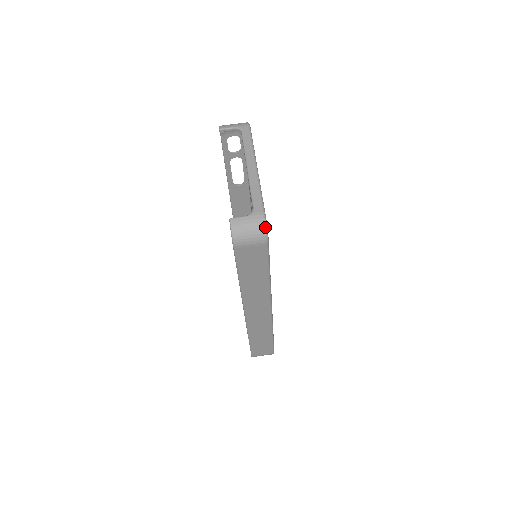
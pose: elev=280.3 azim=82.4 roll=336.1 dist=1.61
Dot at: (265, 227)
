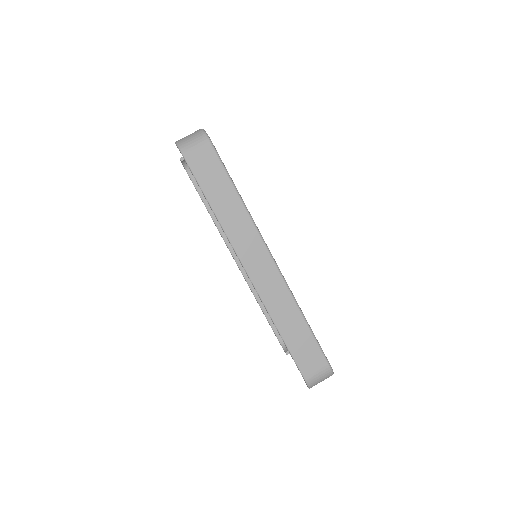
Dot at: (203, 131)
